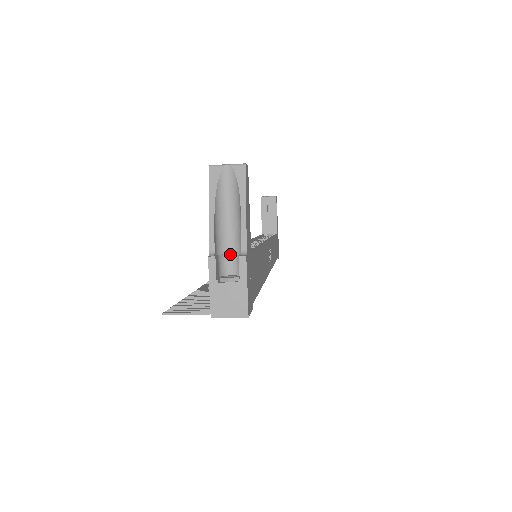
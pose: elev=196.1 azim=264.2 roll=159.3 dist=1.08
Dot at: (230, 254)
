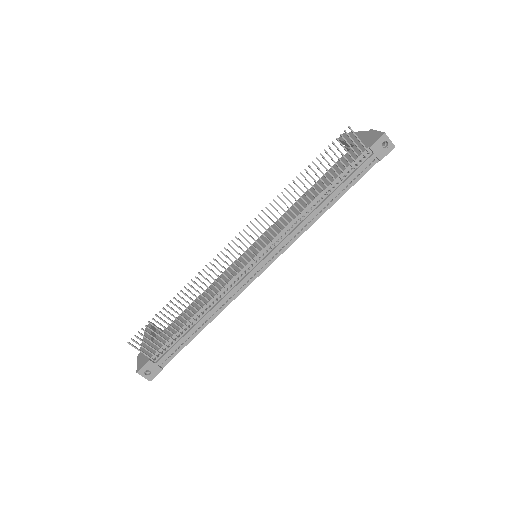
Dot at: occluded
